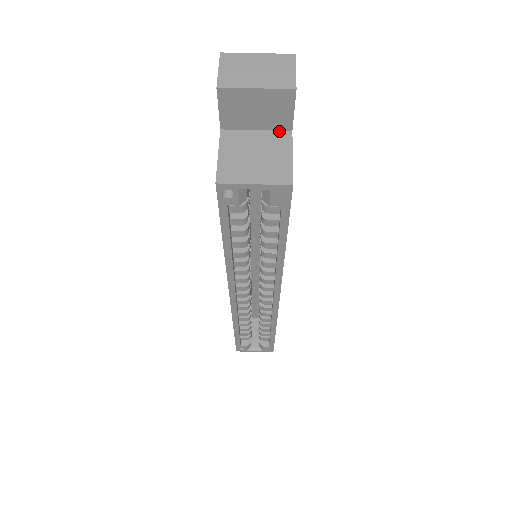
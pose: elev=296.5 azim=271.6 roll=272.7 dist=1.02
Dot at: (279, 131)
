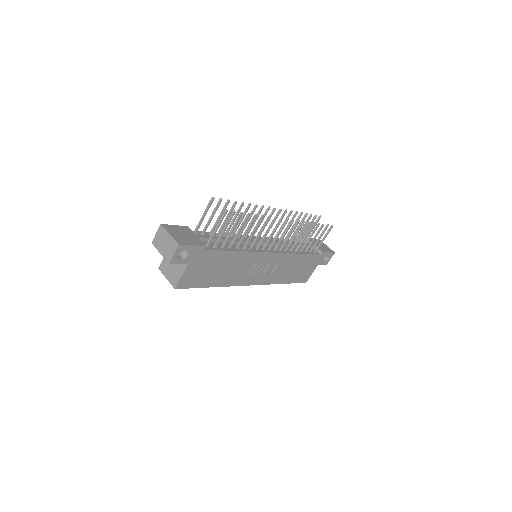
Dot at: occluded
